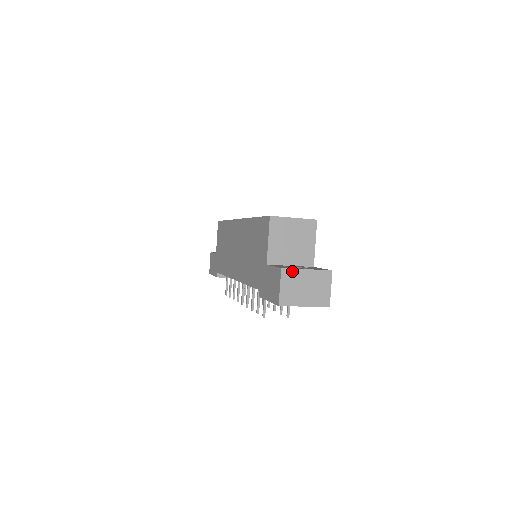
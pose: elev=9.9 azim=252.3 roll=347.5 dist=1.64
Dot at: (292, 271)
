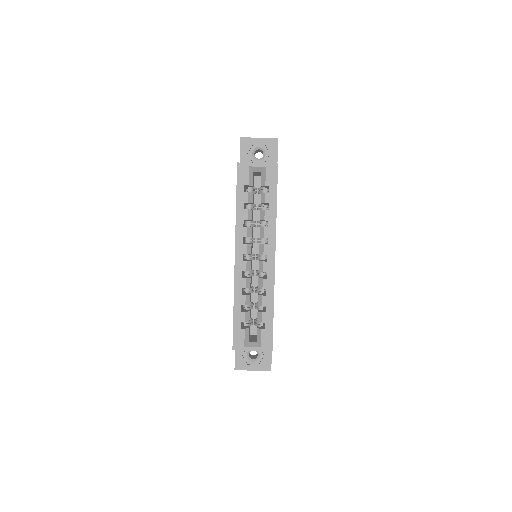
Dot at: occluded
